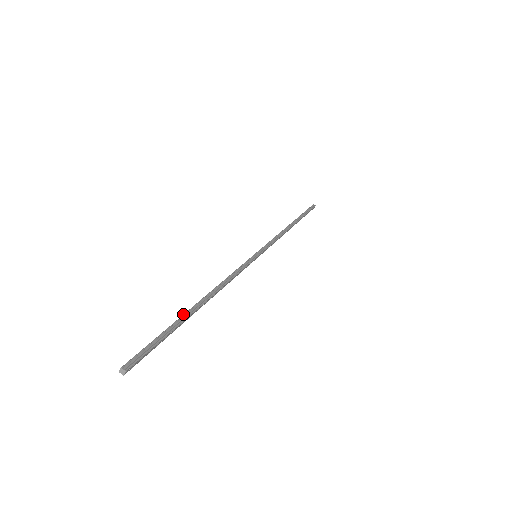
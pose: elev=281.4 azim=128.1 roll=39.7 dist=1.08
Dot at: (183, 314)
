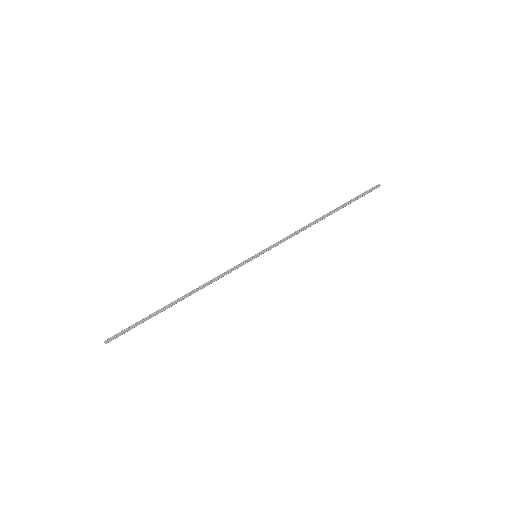
Dot at: (160, 309)
